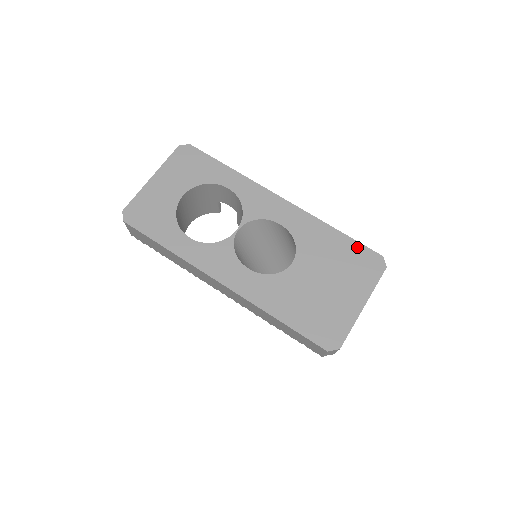
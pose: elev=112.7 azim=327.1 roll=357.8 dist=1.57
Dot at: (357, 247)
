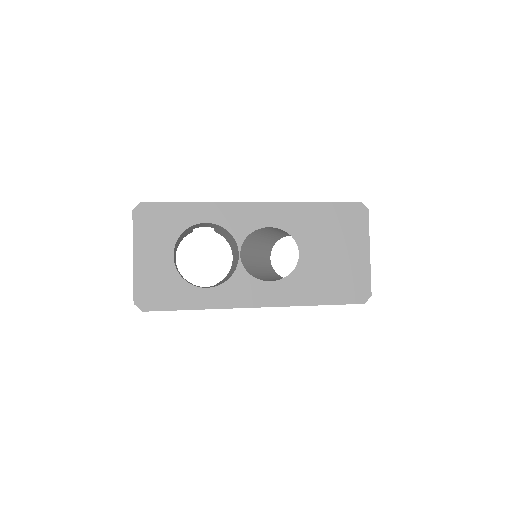
Dot at: (338, 207)
